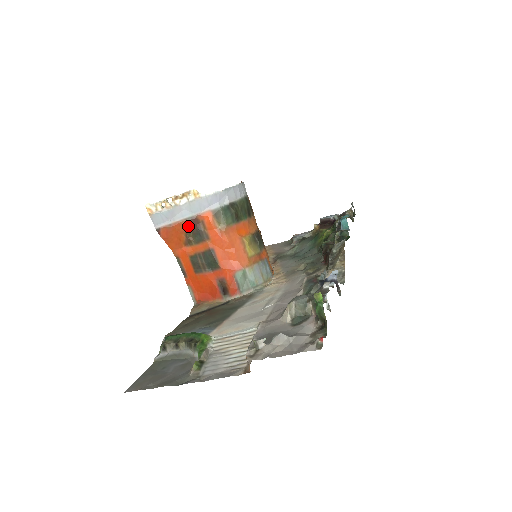
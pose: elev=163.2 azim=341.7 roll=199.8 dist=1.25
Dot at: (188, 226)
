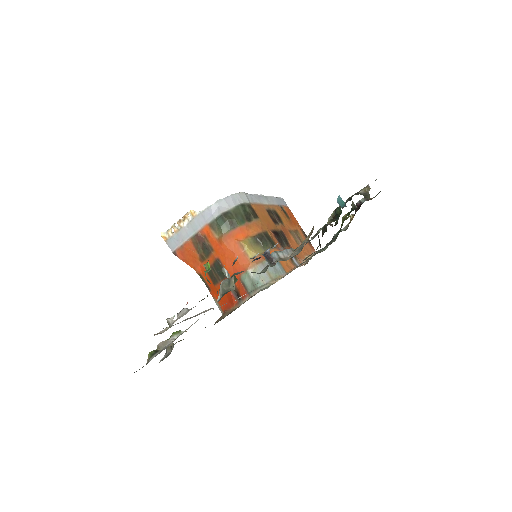
Dot at: (195, 243)
